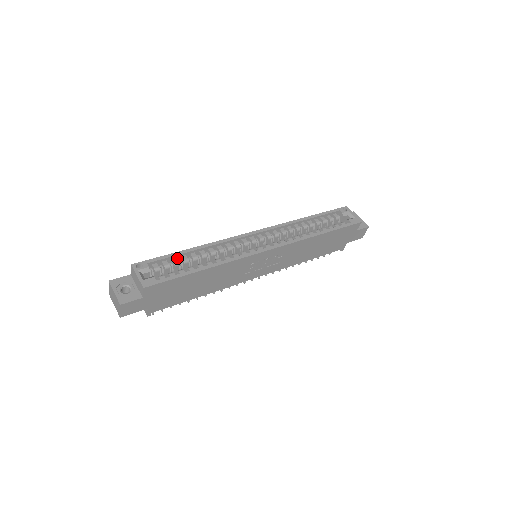
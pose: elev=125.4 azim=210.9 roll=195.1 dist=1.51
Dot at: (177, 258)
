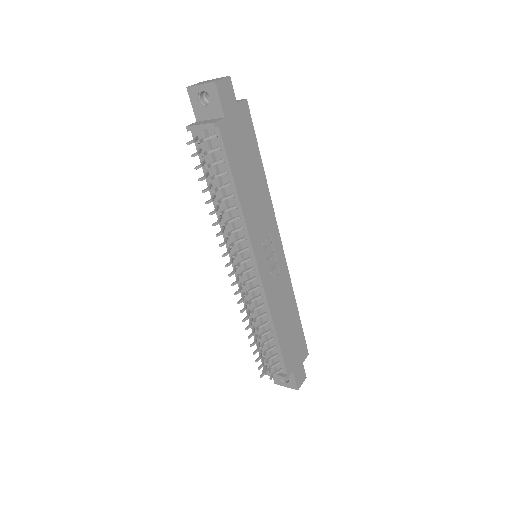
Dot at: occluded
